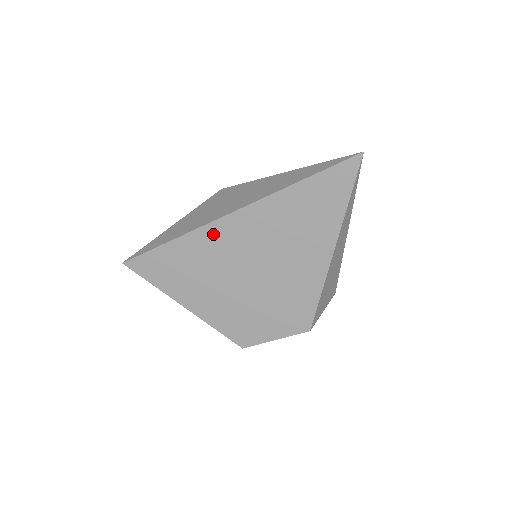
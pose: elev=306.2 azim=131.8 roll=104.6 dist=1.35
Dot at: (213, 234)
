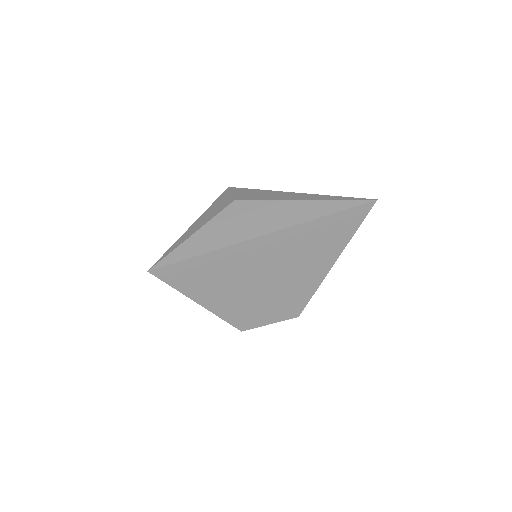
Dot at: (242, 250)
